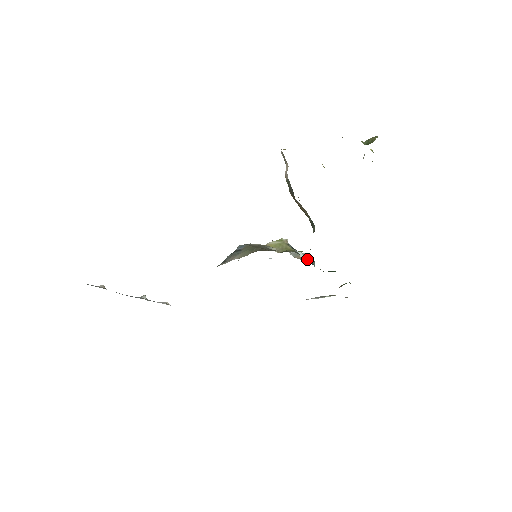
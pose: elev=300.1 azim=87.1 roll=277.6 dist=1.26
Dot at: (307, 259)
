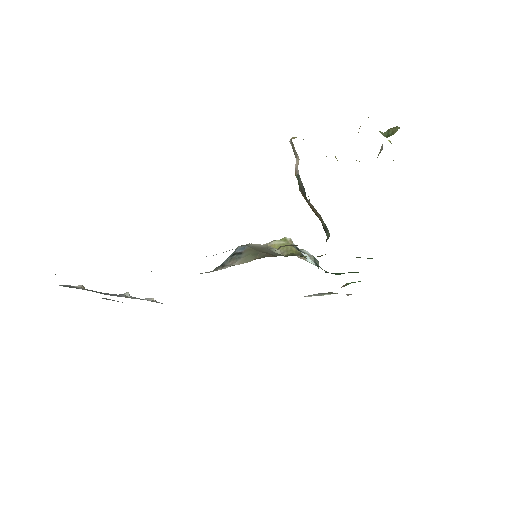
Dot at: (311, 259)
